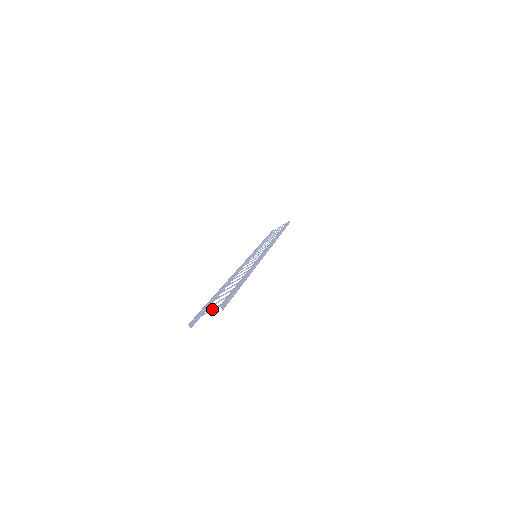
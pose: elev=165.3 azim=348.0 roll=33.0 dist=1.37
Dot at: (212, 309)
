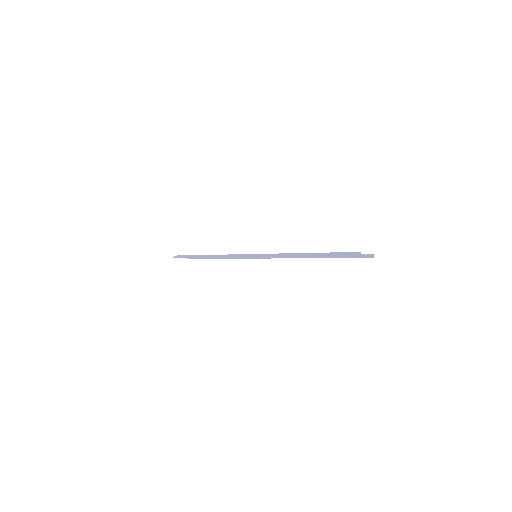
Dot at: (364, 254)
